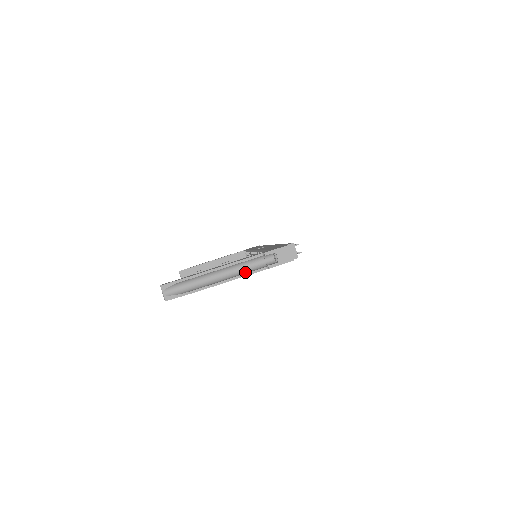
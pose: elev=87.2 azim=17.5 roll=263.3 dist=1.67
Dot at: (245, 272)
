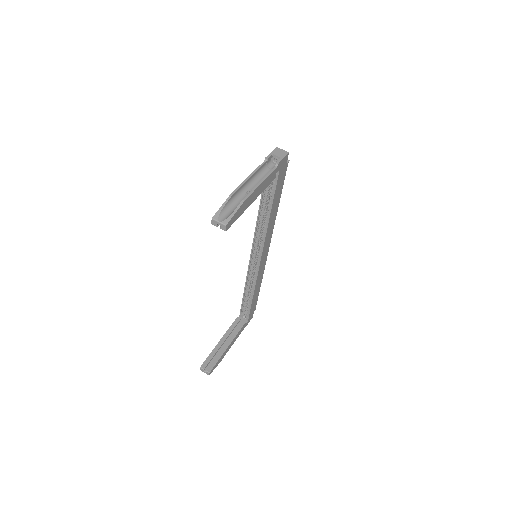
Dot at: occluded
